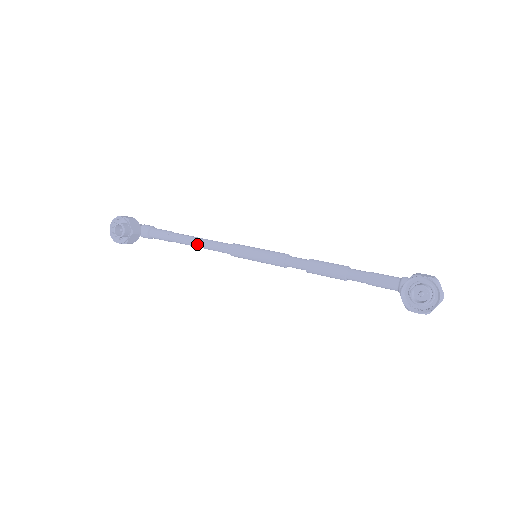
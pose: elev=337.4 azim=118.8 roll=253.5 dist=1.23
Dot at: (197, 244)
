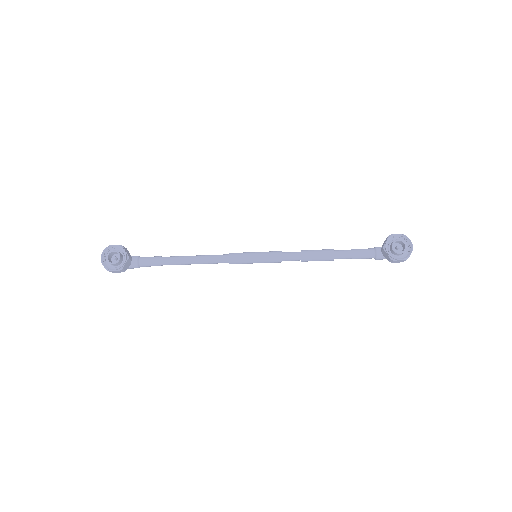
Dot at: (194, 260)
